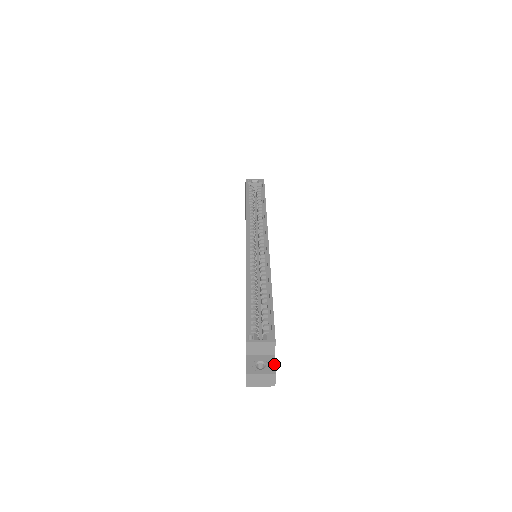
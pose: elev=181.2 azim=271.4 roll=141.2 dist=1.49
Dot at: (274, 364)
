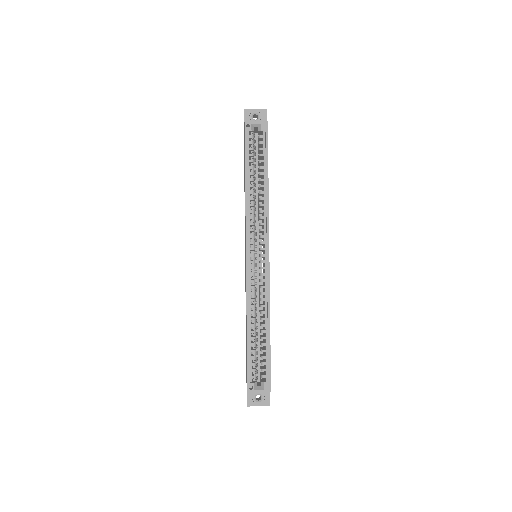
Dot at: (269, 397)
